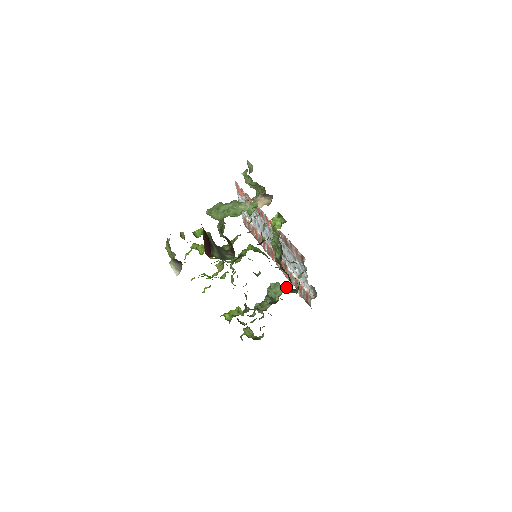
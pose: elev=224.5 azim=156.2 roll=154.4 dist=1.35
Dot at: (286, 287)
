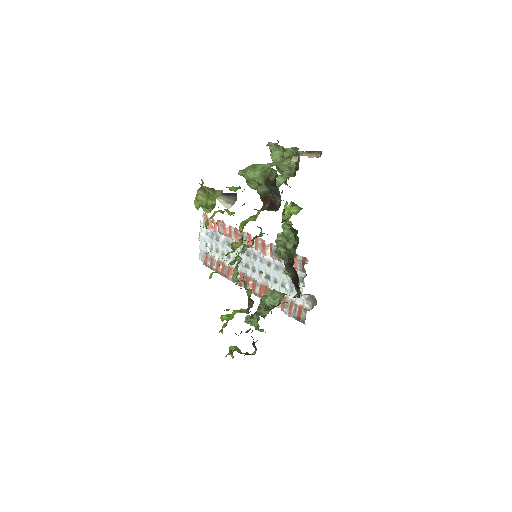
Dot at: occluded
